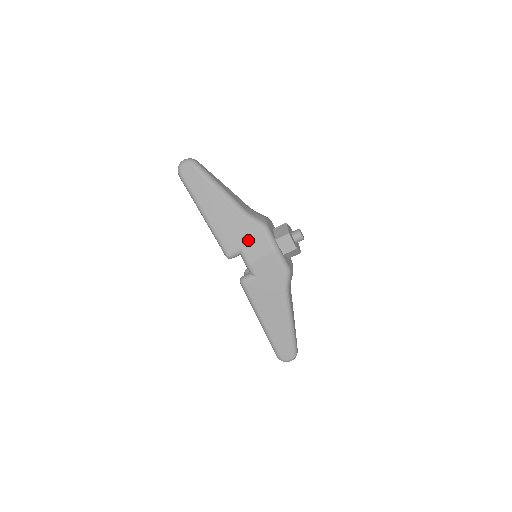
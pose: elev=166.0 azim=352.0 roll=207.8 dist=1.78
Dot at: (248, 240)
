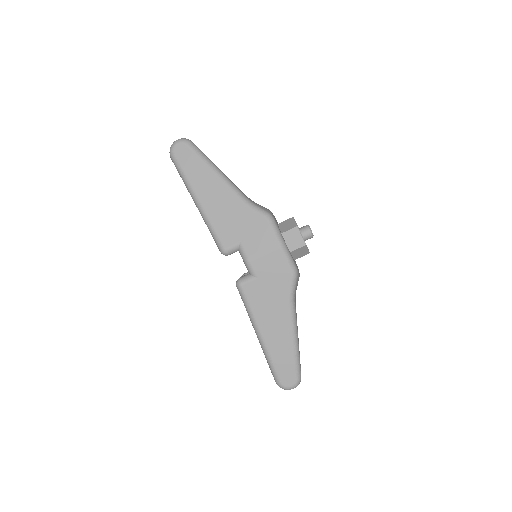
Dot at: (249, 232)
